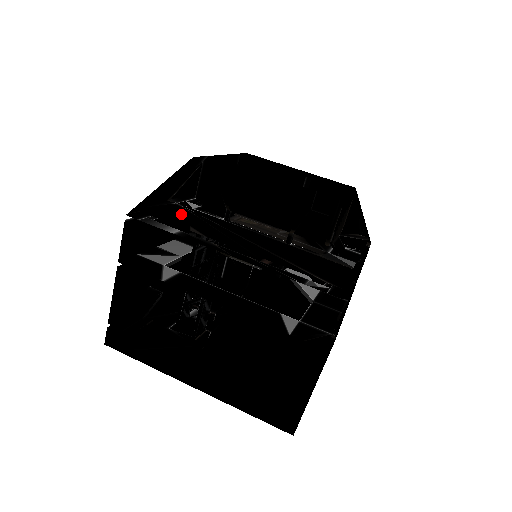
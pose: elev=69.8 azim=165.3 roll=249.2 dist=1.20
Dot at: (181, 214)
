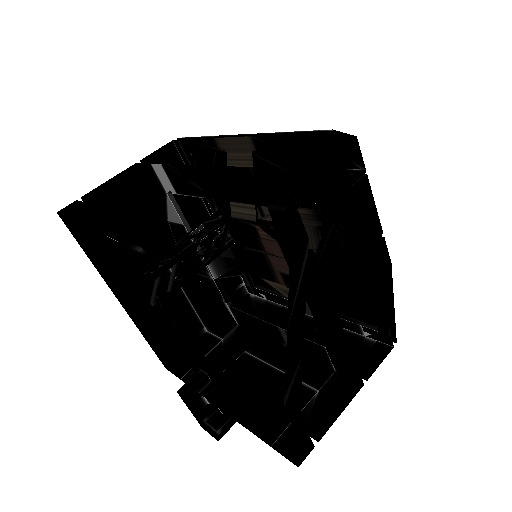
Dot at: occluded
